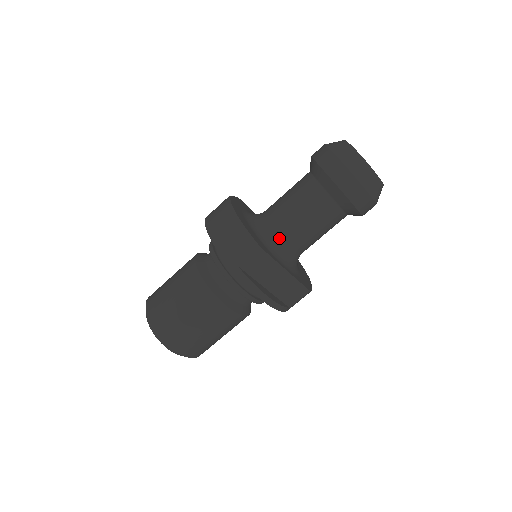
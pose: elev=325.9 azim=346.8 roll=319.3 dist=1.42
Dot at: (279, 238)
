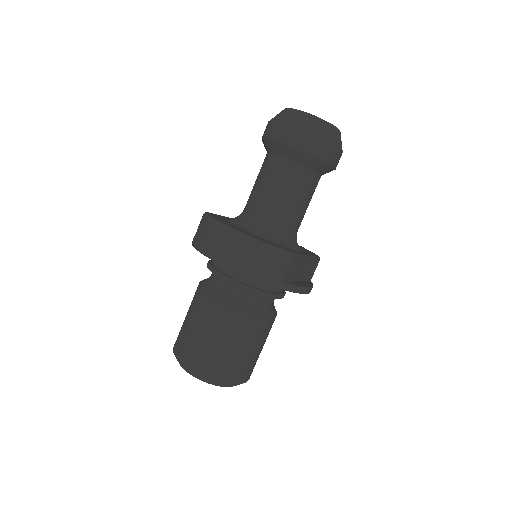
Dot at: (285, 232)
